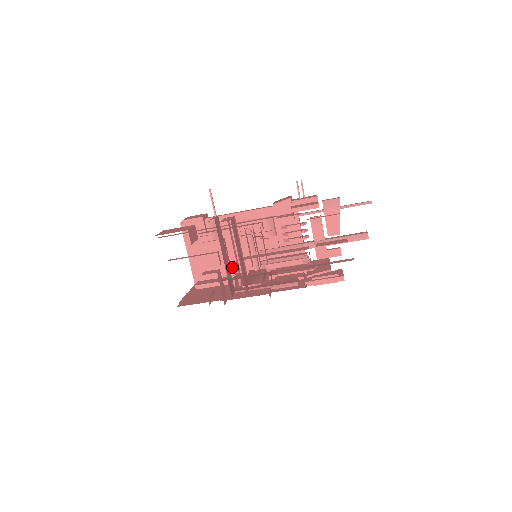
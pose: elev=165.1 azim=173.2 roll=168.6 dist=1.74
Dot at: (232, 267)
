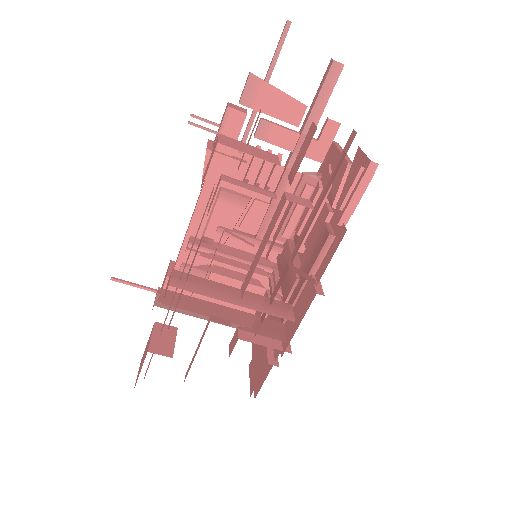
Dot at: (258, 276)
